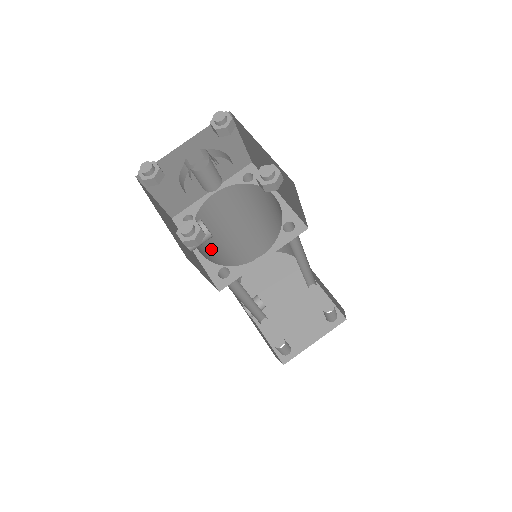
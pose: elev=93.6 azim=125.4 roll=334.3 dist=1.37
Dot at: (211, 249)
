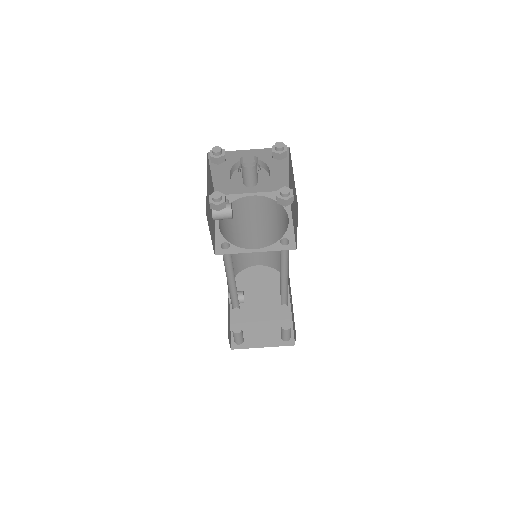
Dot at: (229, 233)
